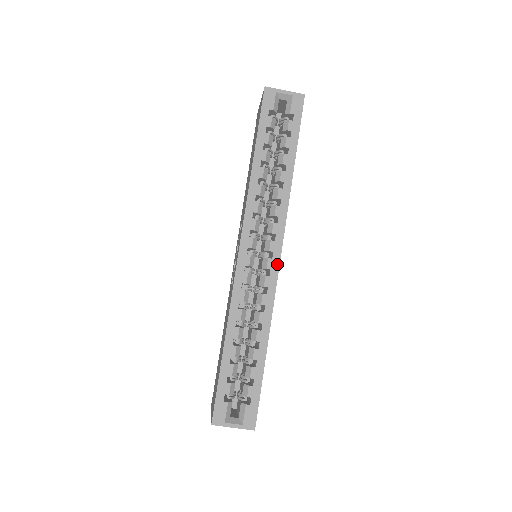
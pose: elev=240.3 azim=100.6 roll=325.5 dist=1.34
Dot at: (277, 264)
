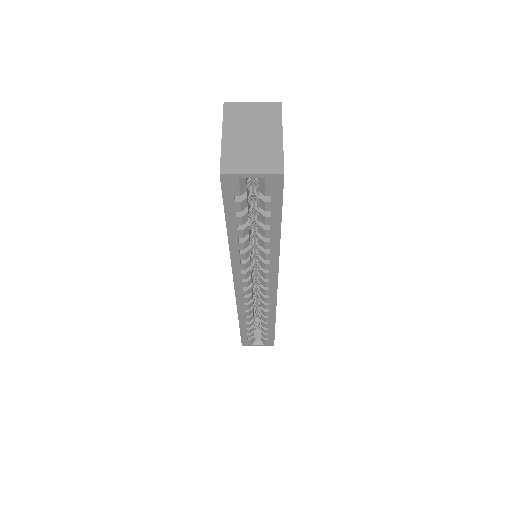
Dot at: (275, 292)
